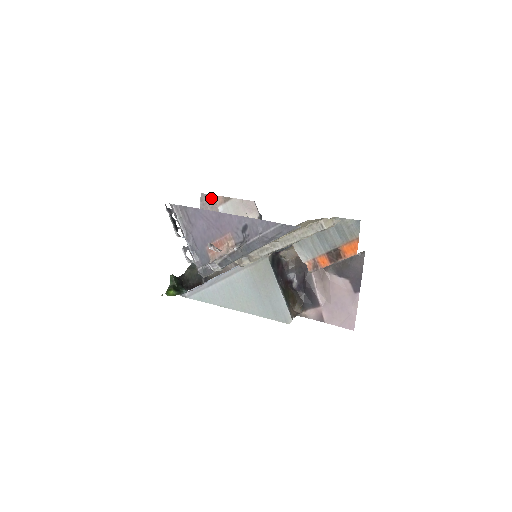
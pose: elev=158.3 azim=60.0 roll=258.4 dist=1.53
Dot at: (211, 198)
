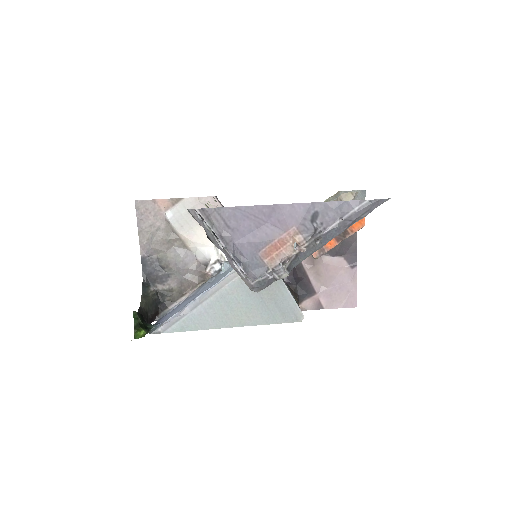
Dot at: (152, 204)
